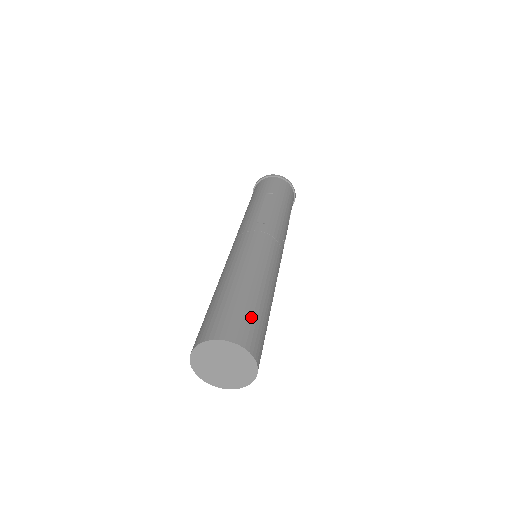
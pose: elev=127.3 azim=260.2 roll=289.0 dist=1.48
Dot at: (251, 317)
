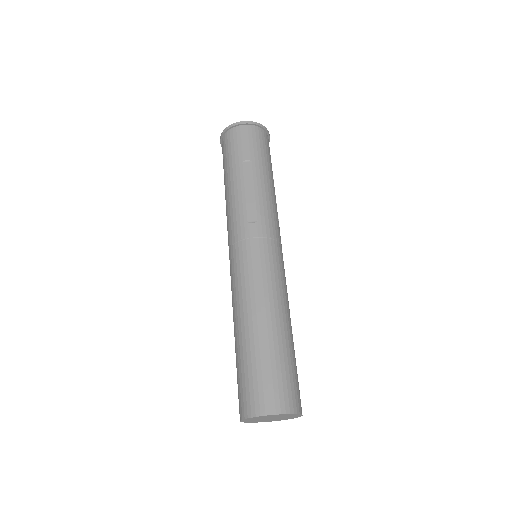
Dot at: (284, 371)
